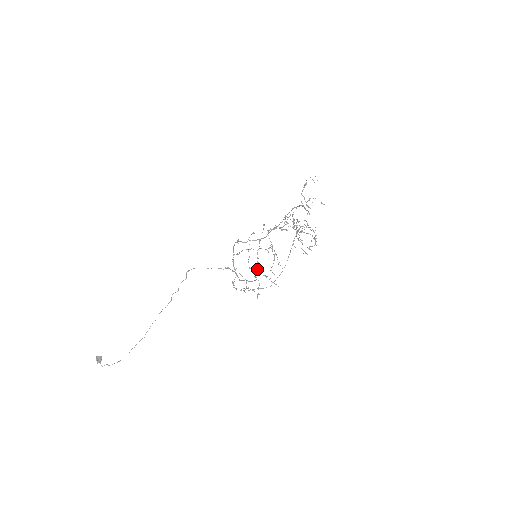
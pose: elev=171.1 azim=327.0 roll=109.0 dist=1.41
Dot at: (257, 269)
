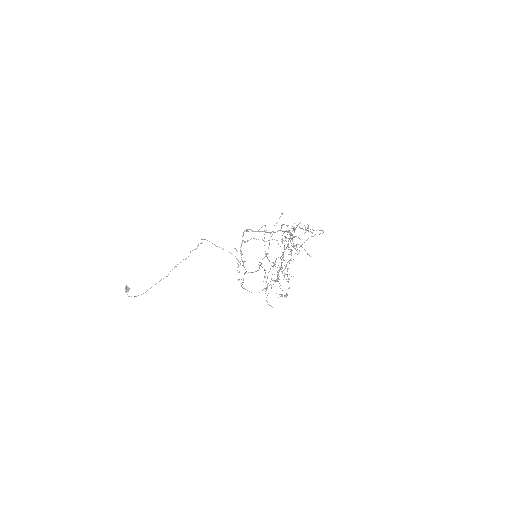
Dot at: (267, 254)
